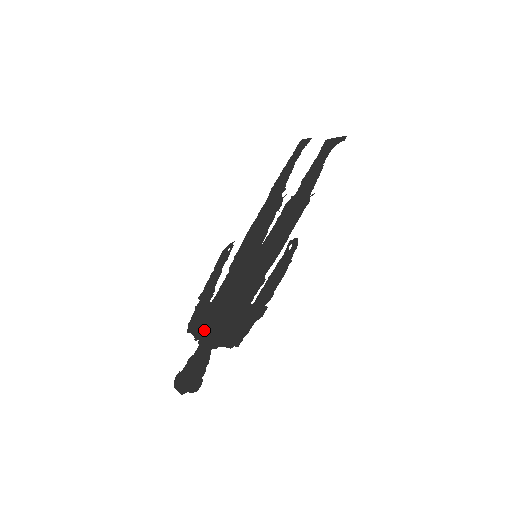
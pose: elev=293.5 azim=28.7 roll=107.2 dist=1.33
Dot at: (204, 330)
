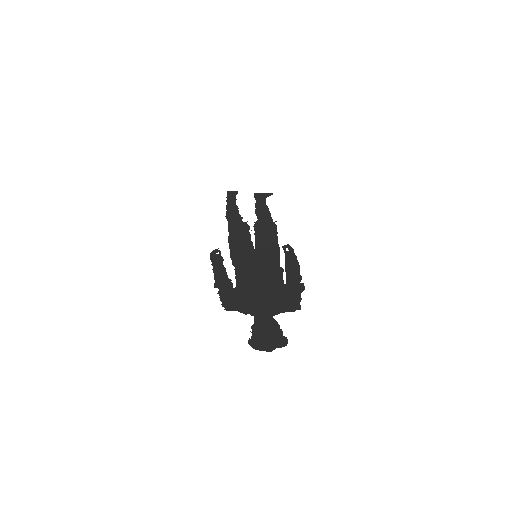
Dot at: (249, 306)
